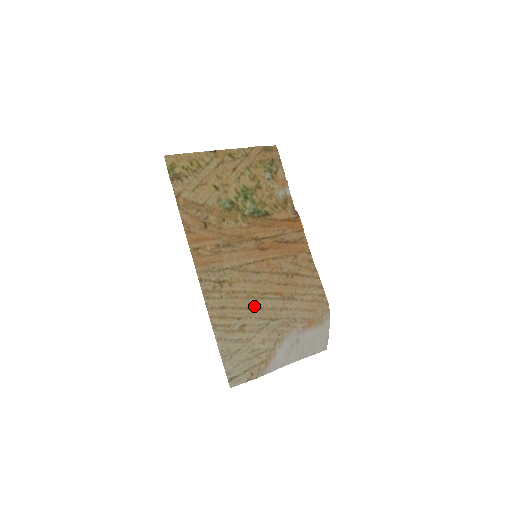
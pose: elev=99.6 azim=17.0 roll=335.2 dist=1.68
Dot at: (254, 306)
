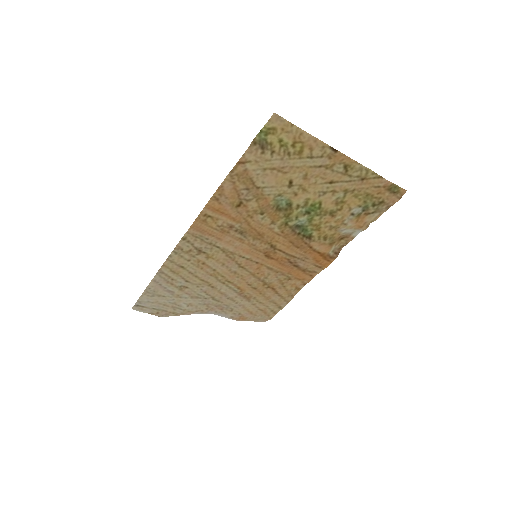
Dot at: (210, 282)
